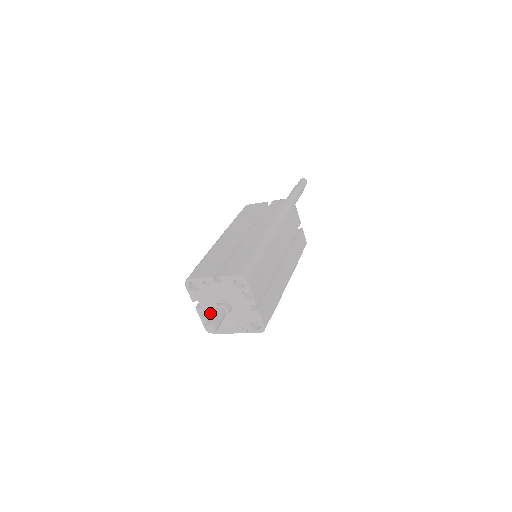
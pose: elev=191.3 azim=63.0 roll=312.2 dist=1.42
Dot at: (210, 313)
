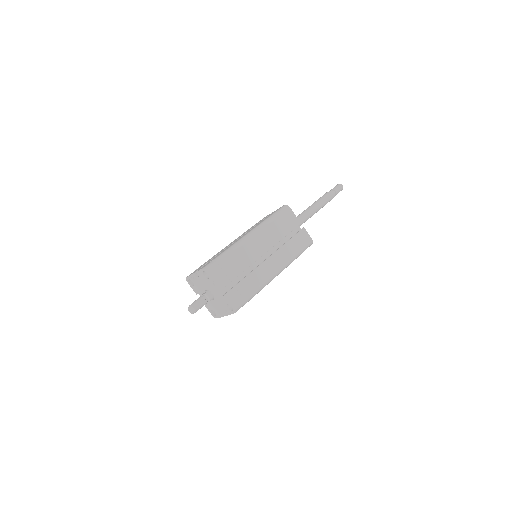
Dot at: (207, 302)
